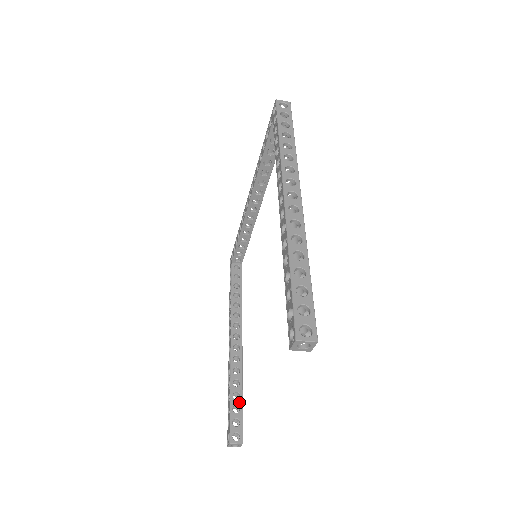
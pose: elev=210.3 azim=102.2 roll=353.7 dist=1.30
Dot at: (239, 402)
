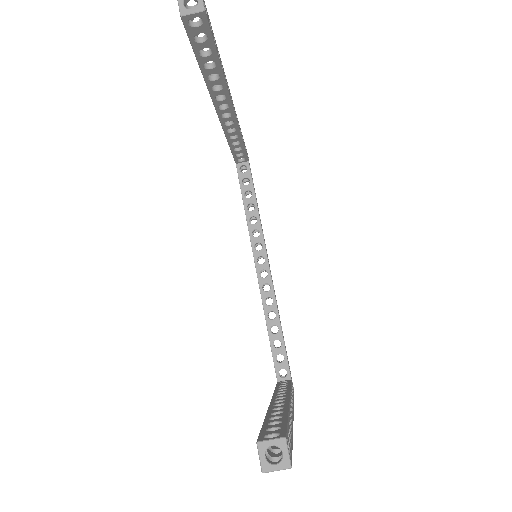
Dot at: (280, 419)
